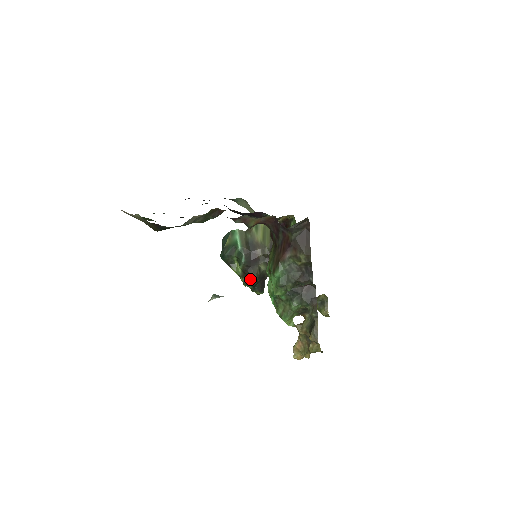
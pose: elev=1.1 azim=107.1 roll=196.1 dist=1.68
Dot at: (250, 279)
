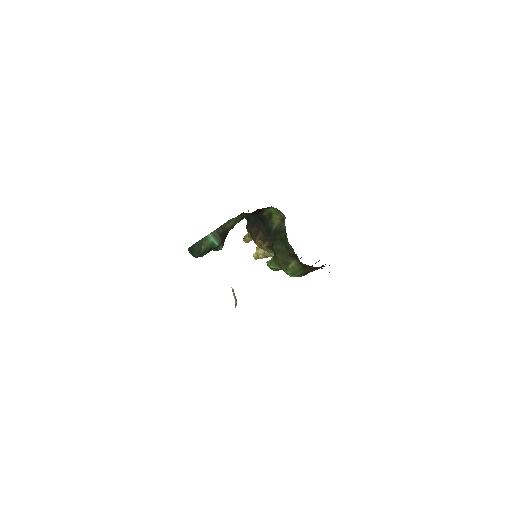
Dot at: occluded
